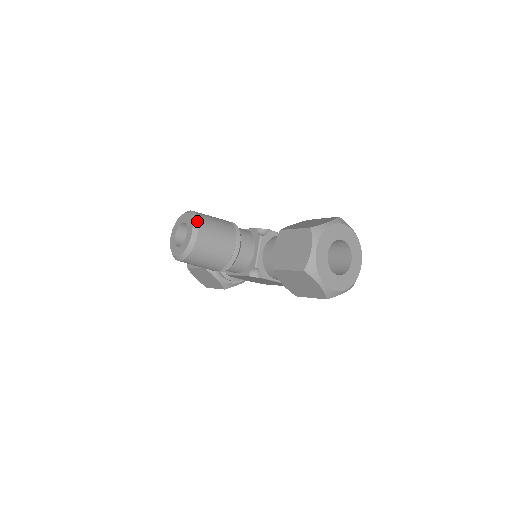
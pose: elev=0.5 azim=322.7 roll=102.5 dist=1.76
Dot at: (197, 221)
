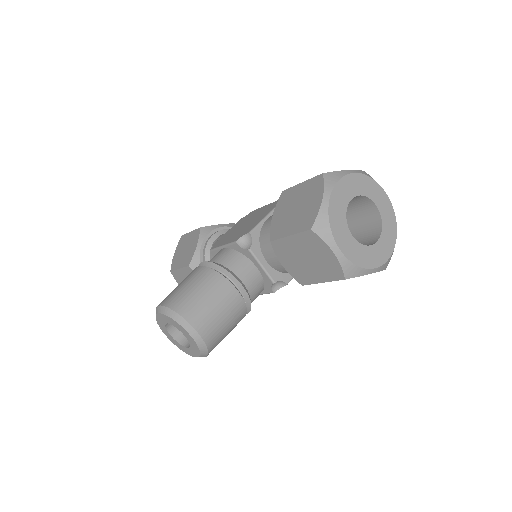
Dot at: (182, 319)
